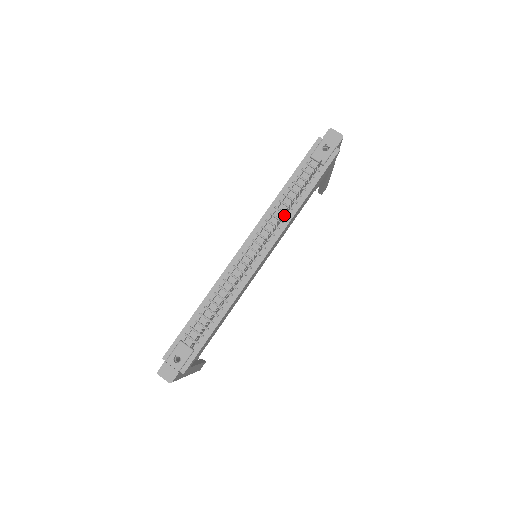
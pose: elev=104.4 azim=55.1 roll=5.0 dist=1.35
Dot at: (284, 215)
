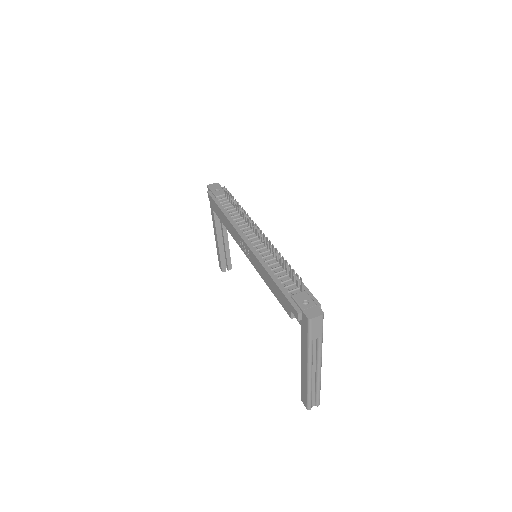
Dot at: (243, 216)
